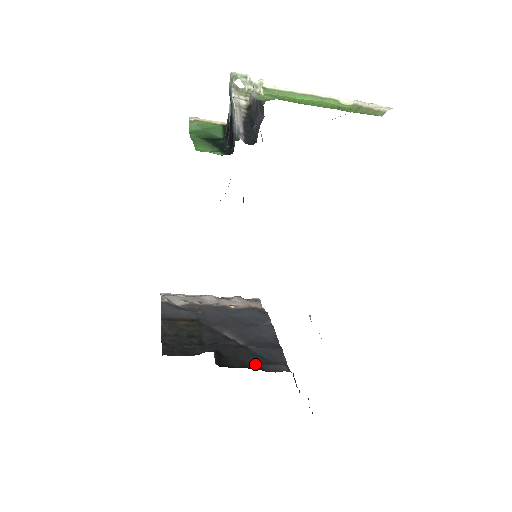
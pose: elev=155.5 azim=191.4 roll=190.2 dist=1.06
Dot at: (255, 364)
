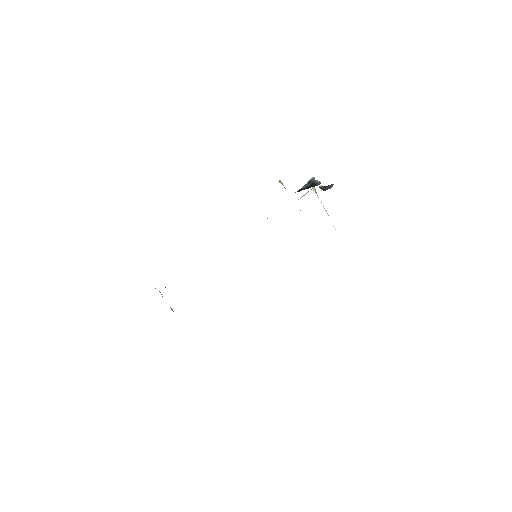
Dot at: occluded
